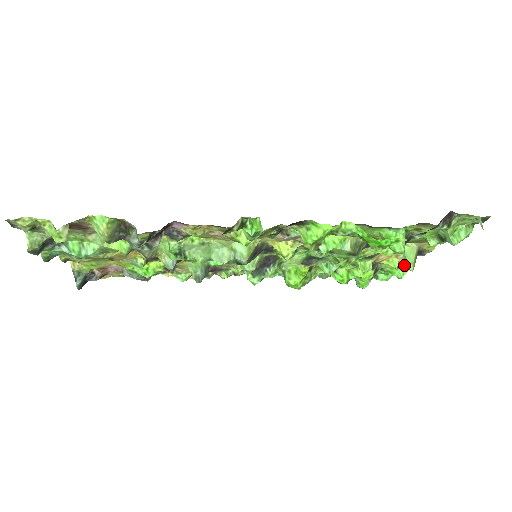
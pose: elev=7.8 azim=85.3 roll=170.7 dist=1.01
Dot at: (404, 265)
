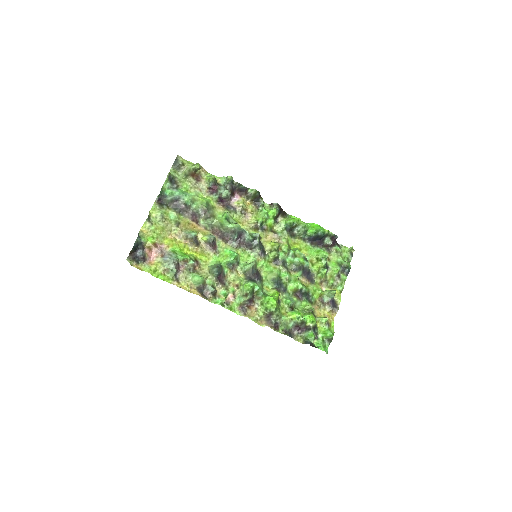
Dot at: (330, 329)
